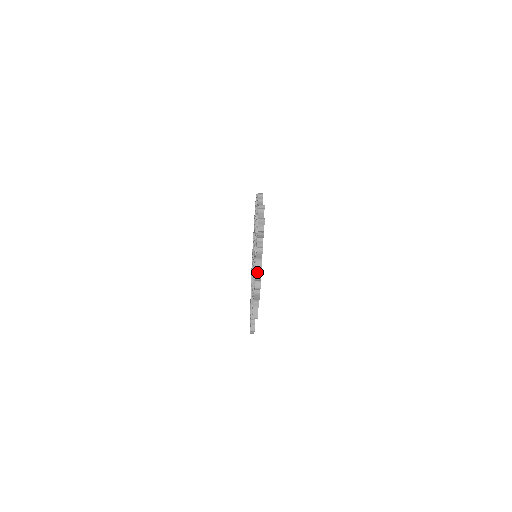
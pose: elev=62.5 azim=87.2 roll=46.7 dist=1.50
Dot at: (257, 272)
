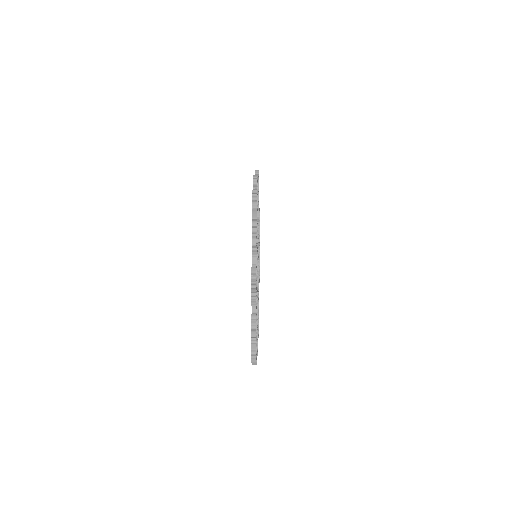
Dot at: occluded
